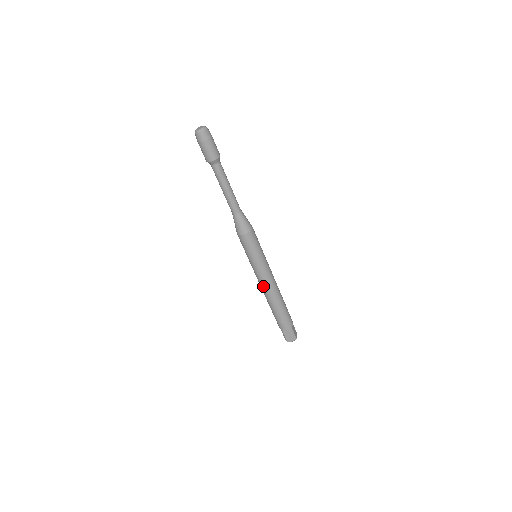
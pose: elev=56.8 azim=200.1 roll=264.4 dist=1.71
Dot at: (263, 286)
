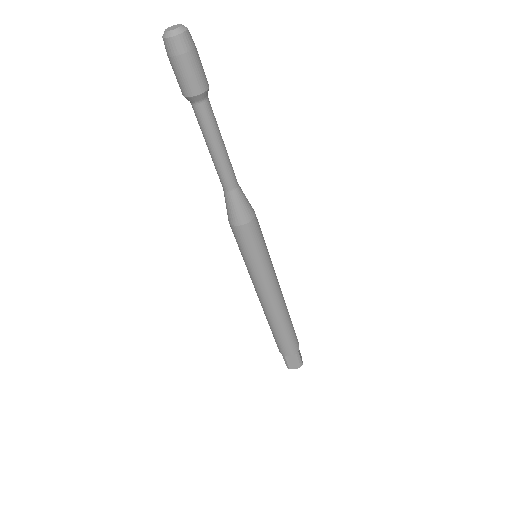
Dot at: (264, 300)
